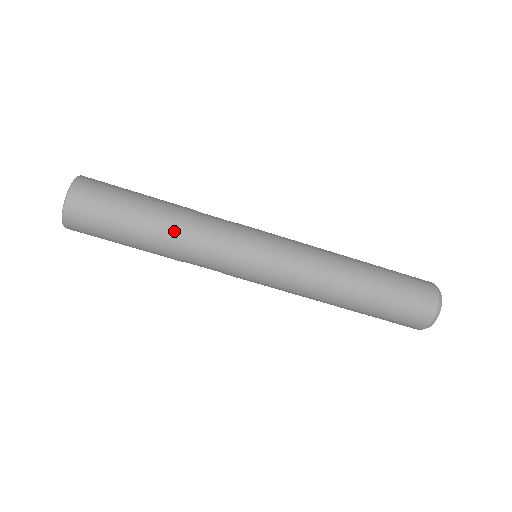
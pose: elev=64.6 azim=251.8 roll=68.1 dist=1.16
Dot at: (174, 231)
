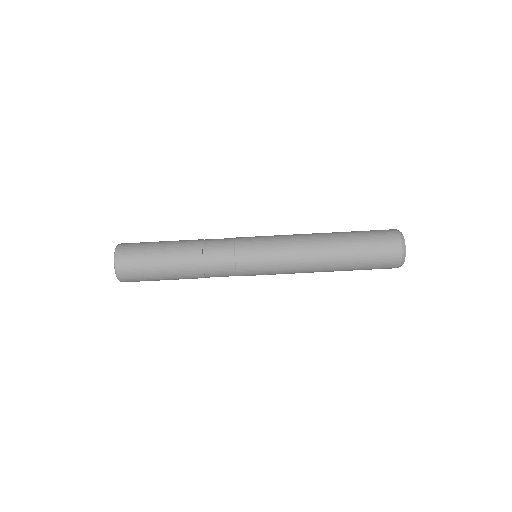
Dot at: (192, 240)
